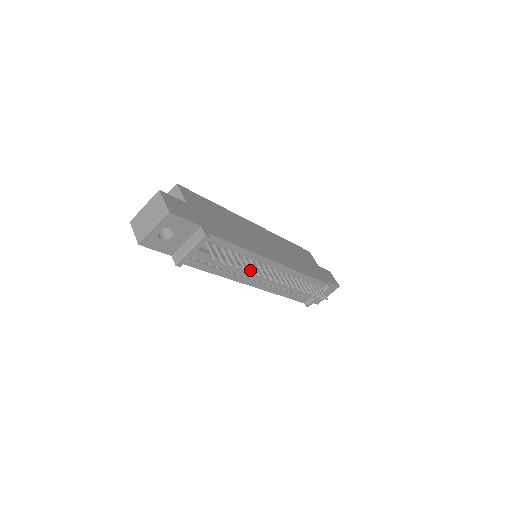
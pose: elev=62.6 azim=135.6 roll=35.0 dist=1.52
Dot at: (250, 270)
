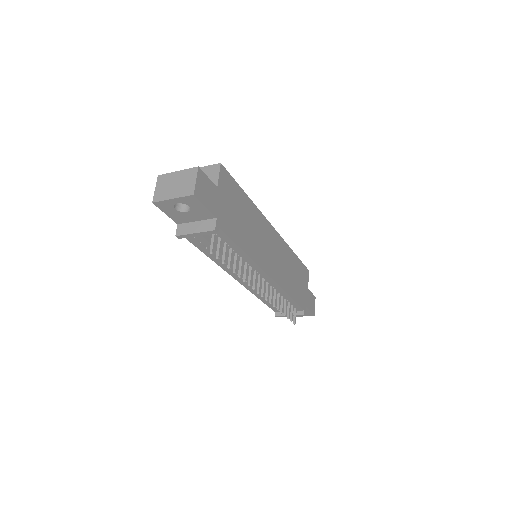
Dot at: (239, 273)
